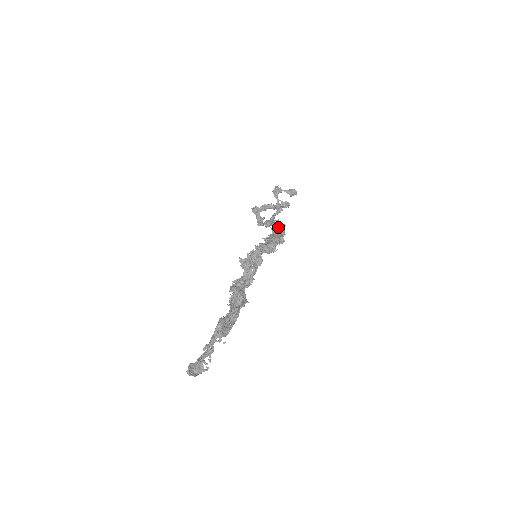
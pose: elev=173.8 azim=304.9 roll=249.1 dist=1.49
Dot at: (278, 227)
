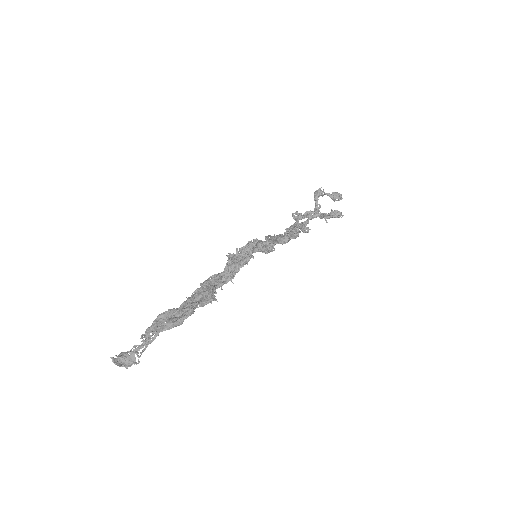
Dot at: occluded
